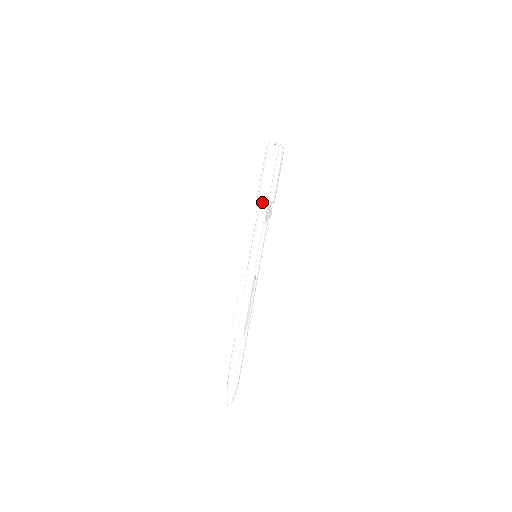
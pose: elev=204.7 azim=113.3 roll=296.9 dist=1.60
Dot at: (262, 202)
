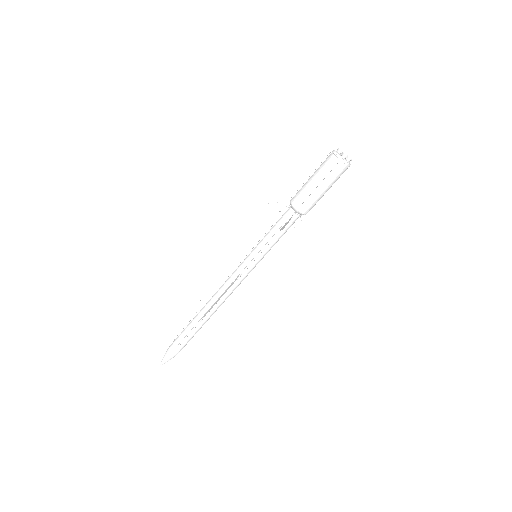
Dot at: (298, 214)
